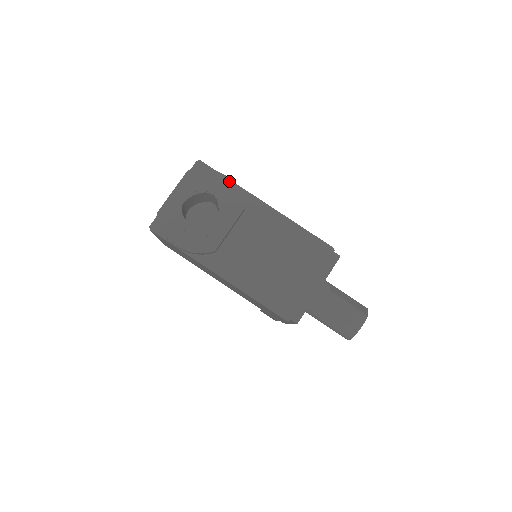
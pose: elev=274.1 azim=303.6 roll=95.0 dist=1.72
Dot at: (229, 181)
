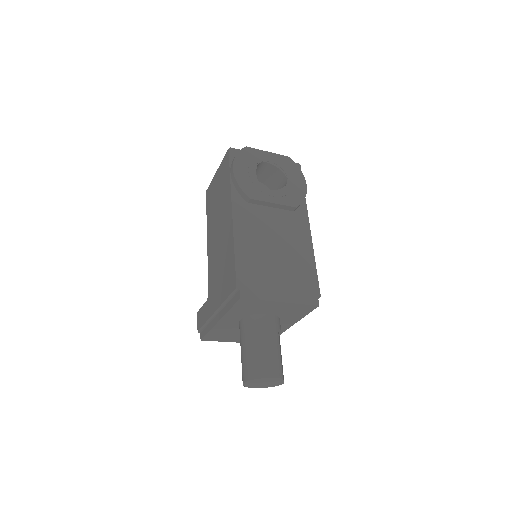
Dot at: (305, 188)
